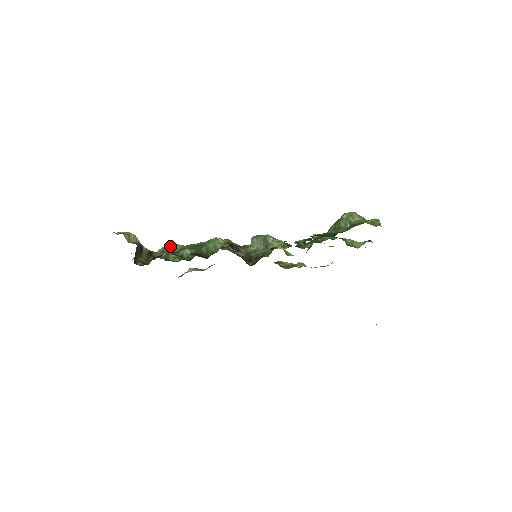
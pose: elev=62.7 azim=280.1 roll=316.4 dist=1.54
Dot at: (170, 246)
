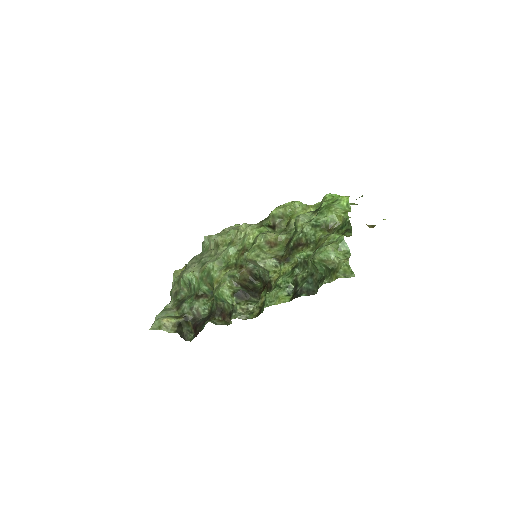
Dot at: (187, 278)
